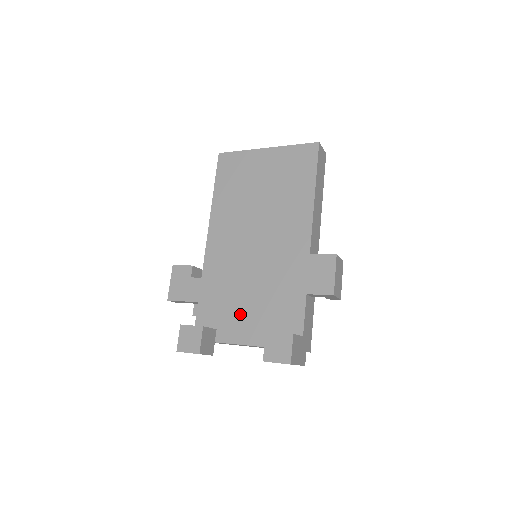
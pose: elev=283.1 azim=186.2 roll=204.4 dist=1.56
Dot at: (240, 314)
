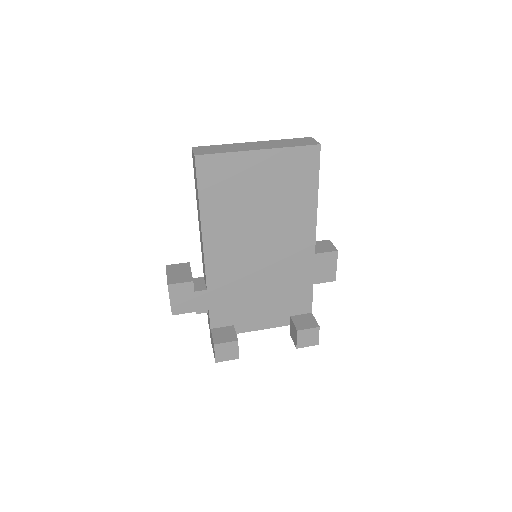
Dot at: (255, 310)
